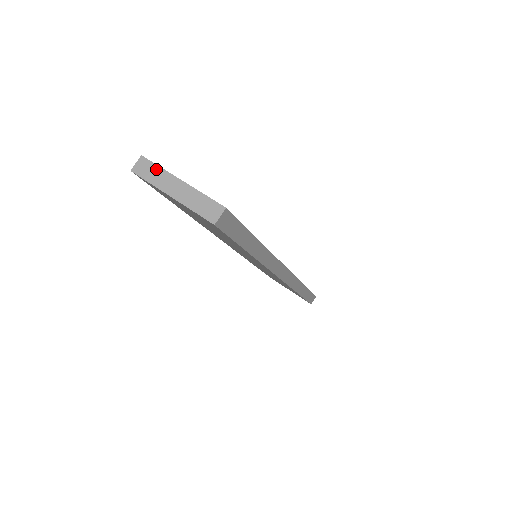
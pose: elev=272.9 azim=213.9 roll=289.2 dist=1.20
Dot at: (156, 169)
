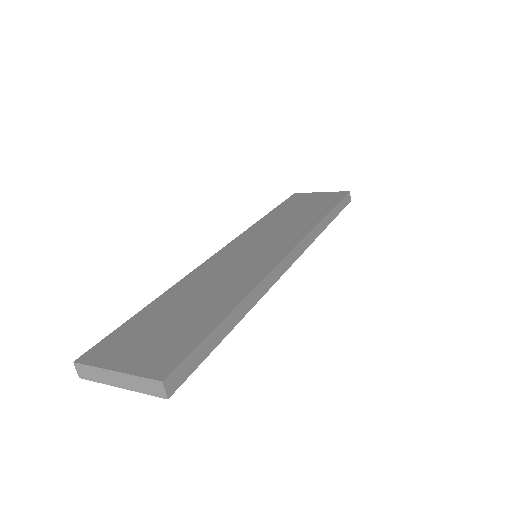
Dot at: (92, 370)
